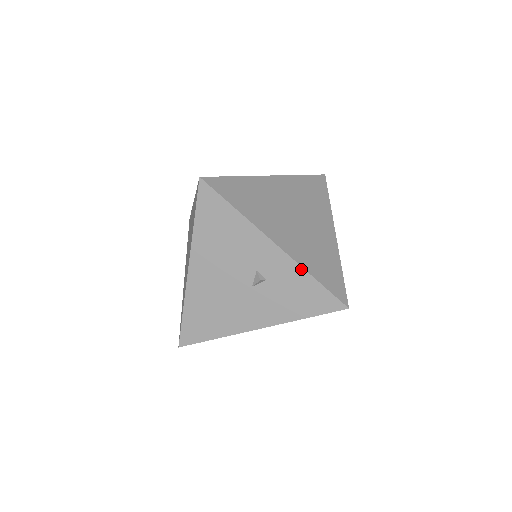
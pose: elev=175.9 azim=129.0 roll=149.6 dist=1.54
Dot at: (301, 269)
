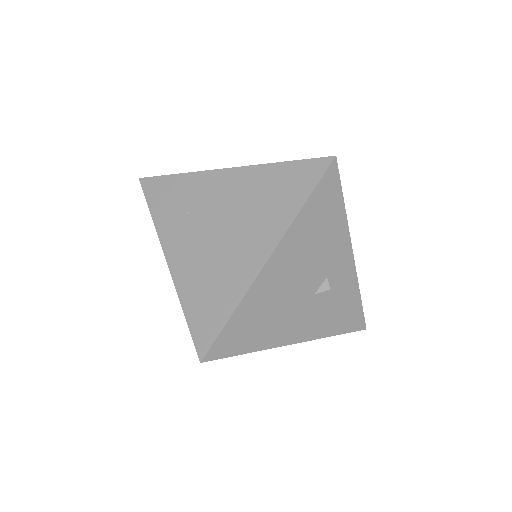
Dot at: (357, 285)
